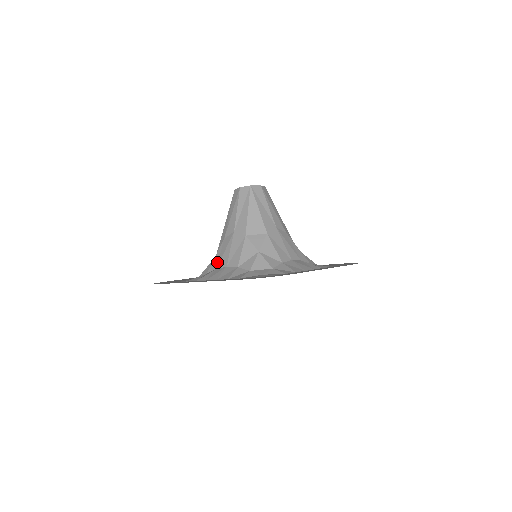
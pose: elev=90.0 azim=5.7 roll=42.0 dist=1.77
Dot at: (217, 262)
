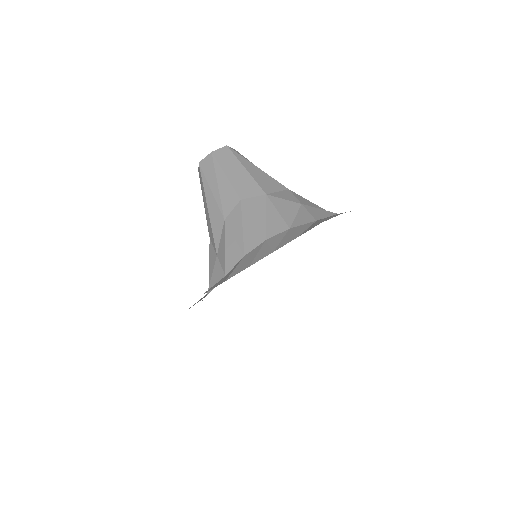
Dot at: (238, 248)
